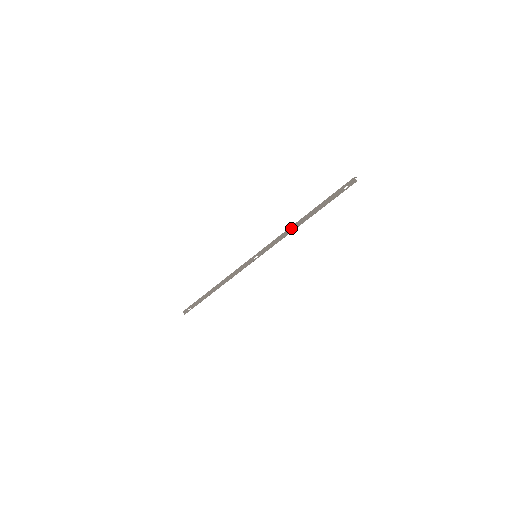
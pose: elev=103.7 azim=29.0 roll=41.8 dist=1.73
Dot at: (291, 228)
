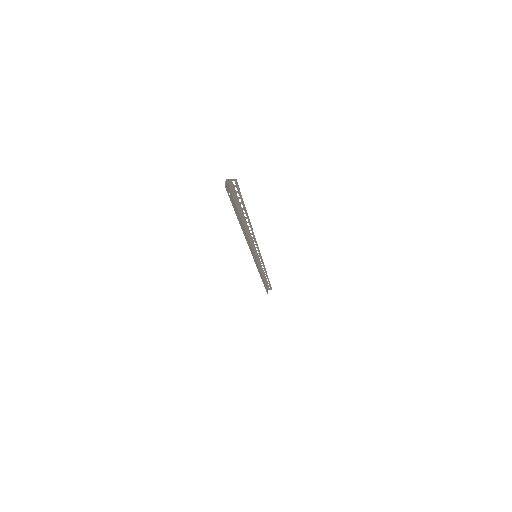
Dot at: (245, 233)
